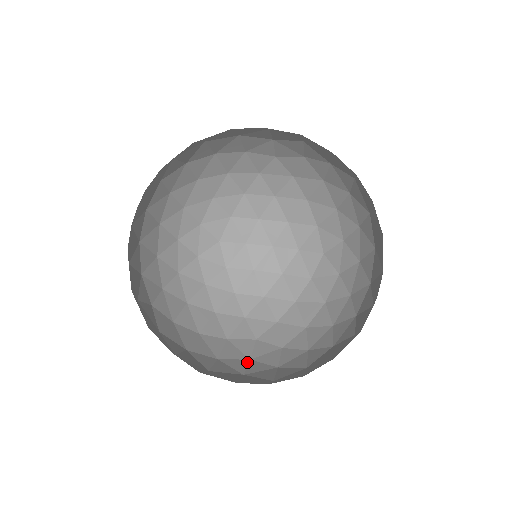
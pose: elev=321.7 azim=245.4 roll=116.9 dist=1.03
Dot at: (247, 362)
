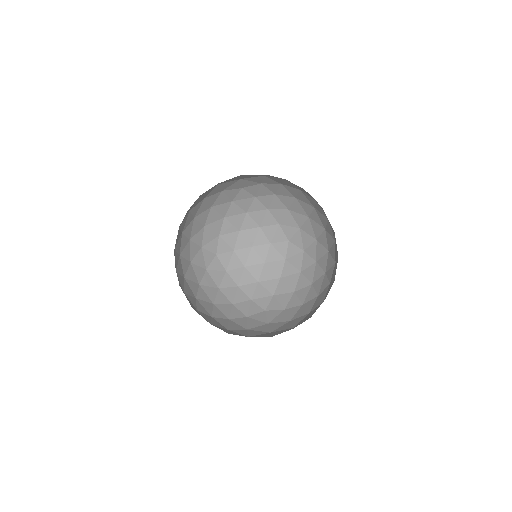
Dot at: (228, 275)
